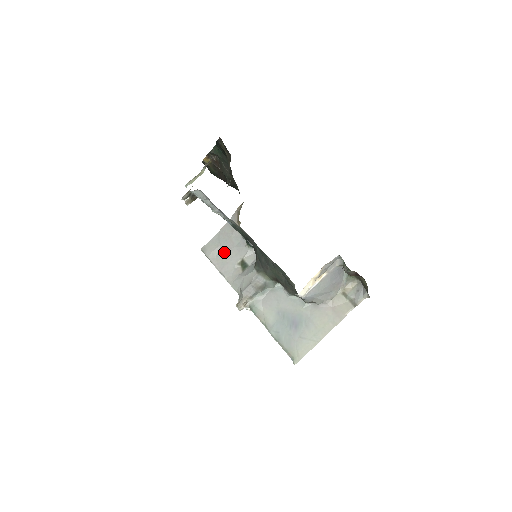
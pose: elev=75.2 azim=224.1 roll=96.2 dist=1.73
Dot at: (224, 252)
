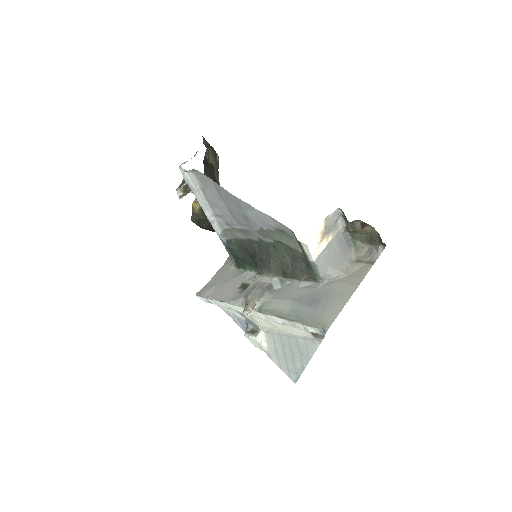
Dot at: (221, 286)
